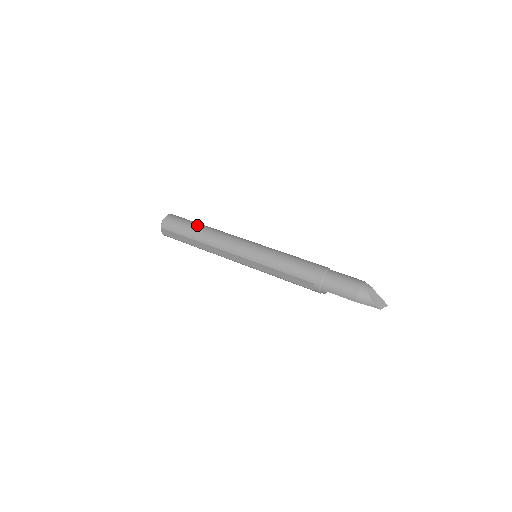
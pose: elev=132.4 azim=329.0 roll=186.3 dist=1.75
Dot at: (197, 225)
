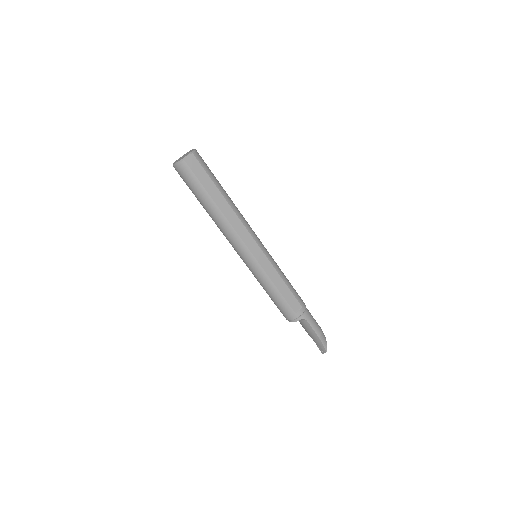
Dot at: occluded
